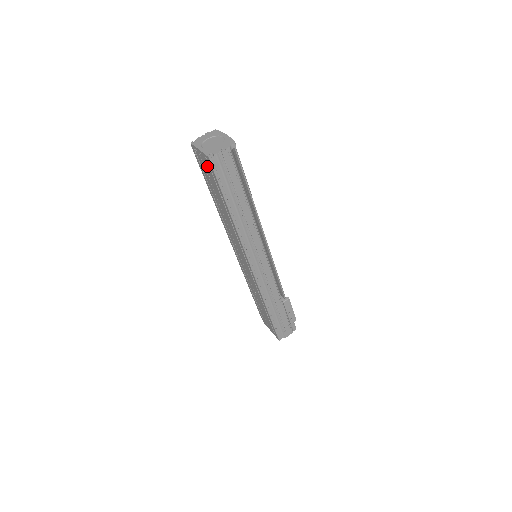
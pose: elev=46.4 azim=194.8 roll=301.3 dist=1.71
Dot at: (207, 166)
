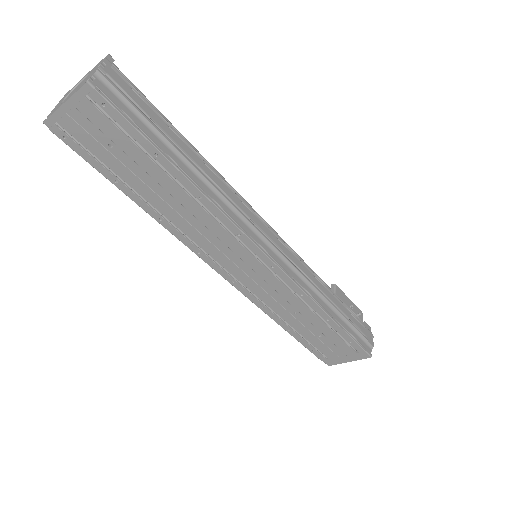
Dot at: (95, 120)
